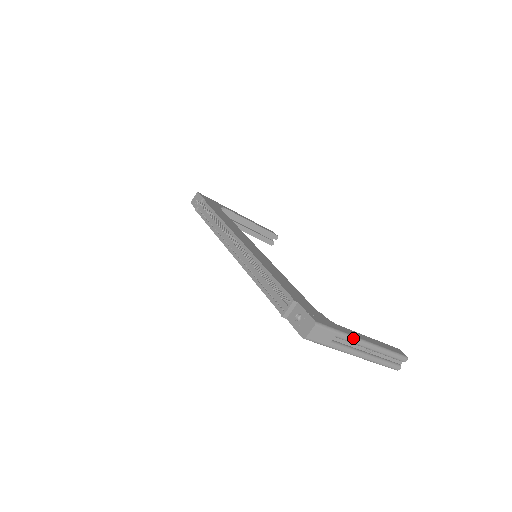
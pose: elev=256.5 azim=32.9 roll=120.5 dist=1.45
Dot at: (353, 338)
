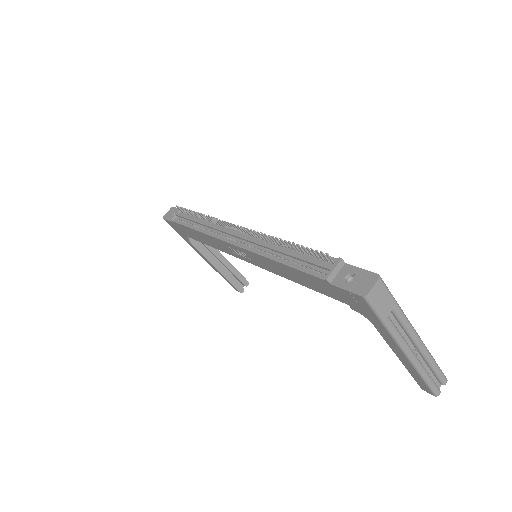
Dot at: (408, 320)
